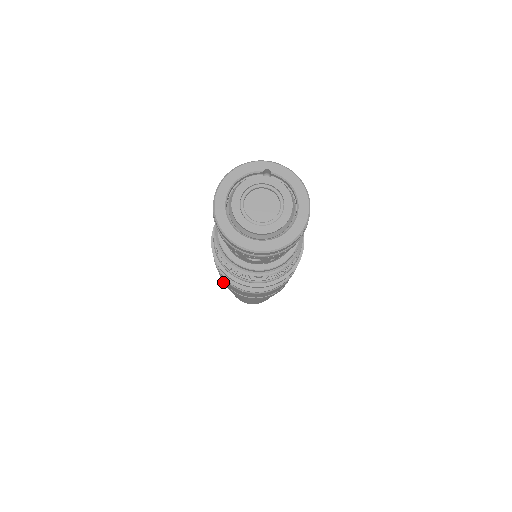
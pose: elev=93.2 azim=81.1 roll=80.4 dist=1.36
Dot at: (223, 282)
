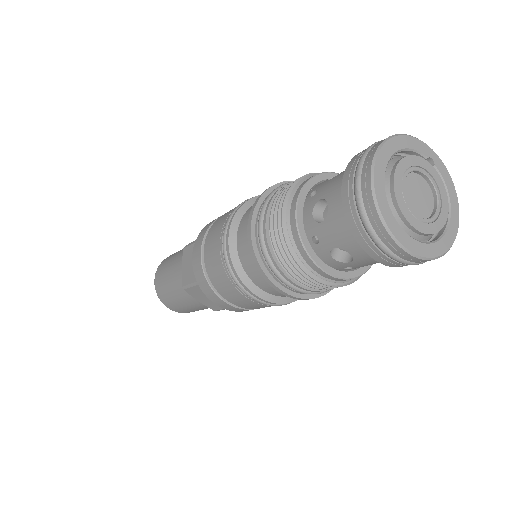
Dot at: (197, 267)
